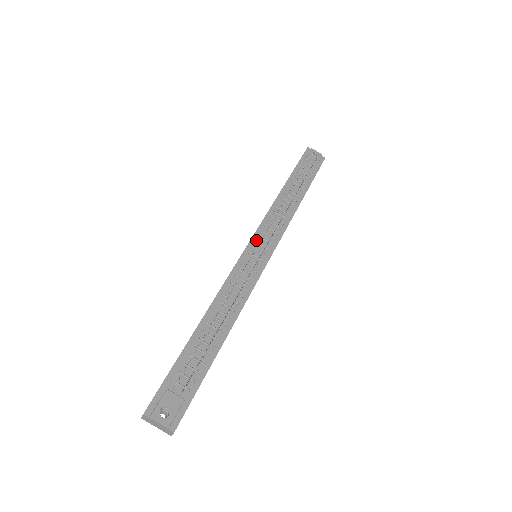
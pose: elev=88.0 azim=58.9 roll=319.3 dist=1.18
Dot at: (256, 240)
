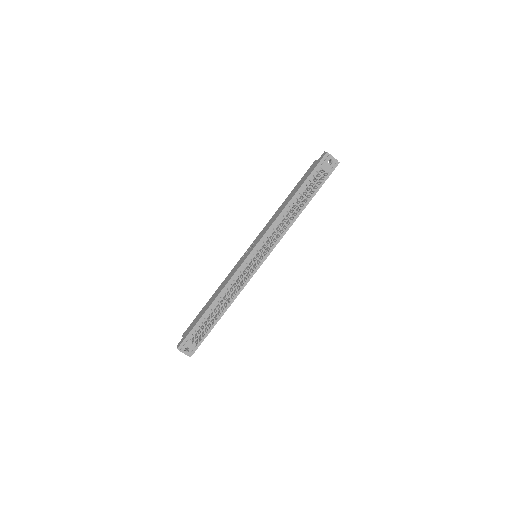
Dot at: (257, 249)
